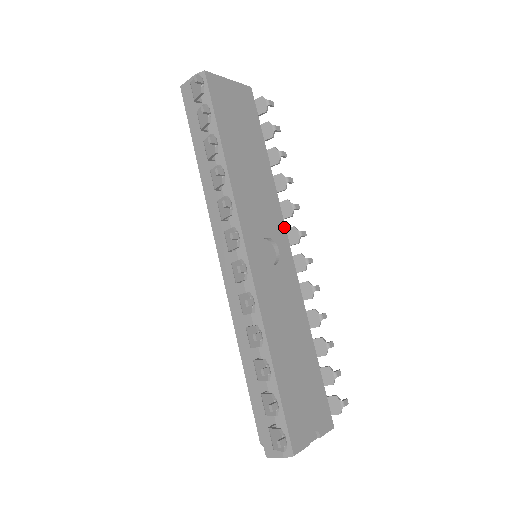
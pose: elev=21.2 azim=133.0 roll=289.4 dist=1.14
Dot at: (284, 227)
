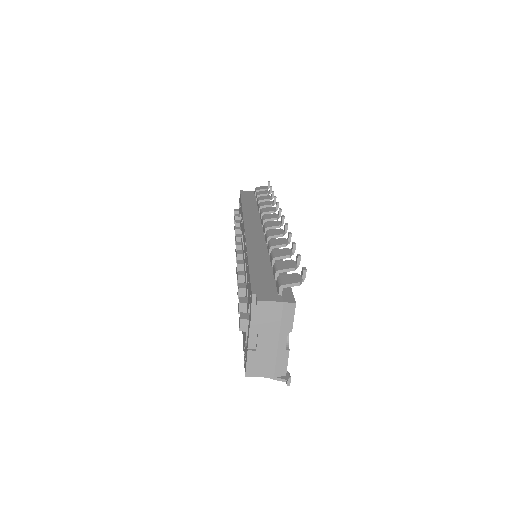
Dot at: occluded
